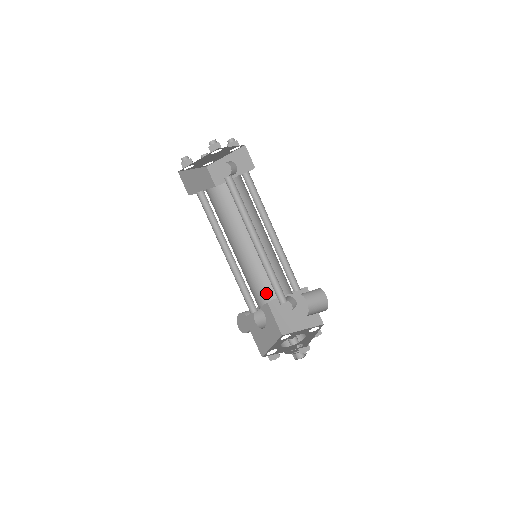
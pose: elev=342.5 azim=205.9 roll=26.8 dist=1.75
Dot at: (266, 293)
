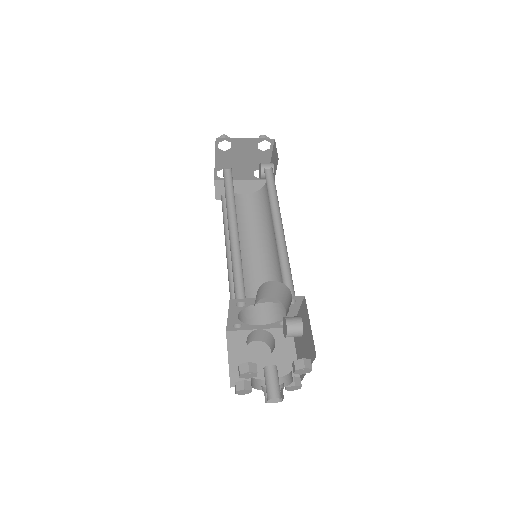
Dot at: (275, 310)
